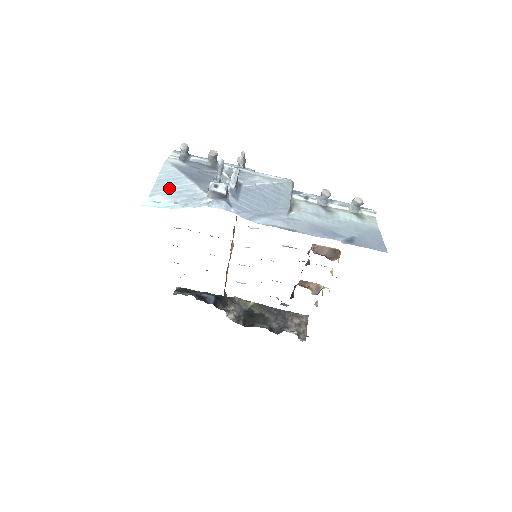
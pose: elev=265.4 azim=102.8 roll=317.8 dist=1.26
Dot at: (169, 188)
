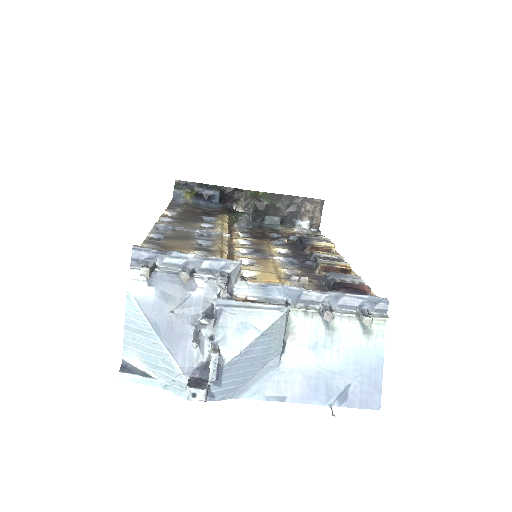
Dot at: (142, 348)
